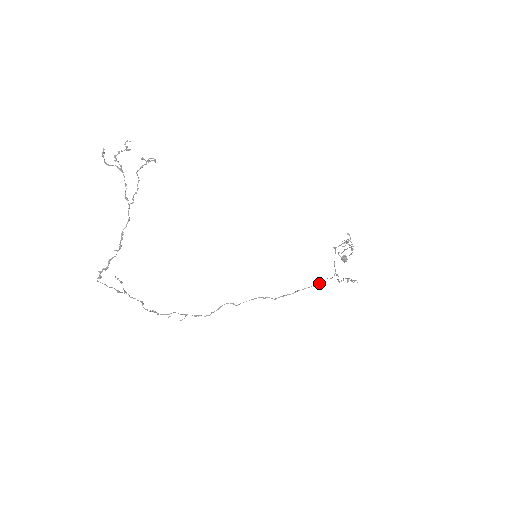
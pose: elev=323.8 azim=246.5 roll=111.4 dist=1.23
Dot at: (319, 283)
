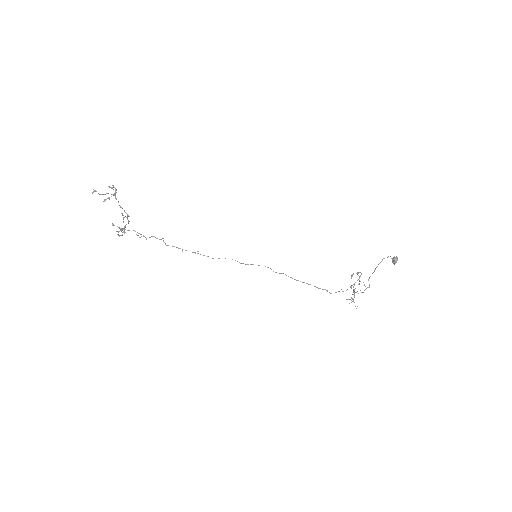
Dot at: (318, 288)
